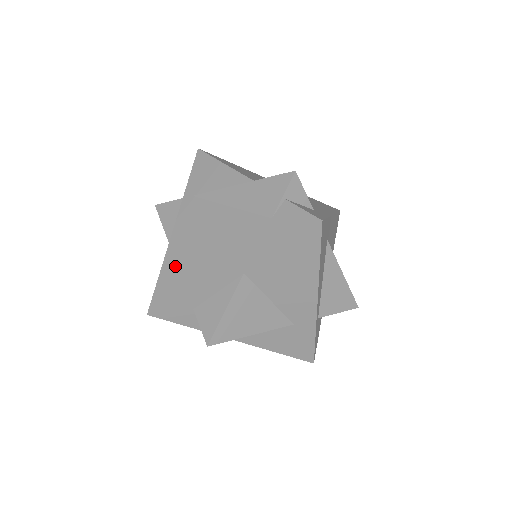
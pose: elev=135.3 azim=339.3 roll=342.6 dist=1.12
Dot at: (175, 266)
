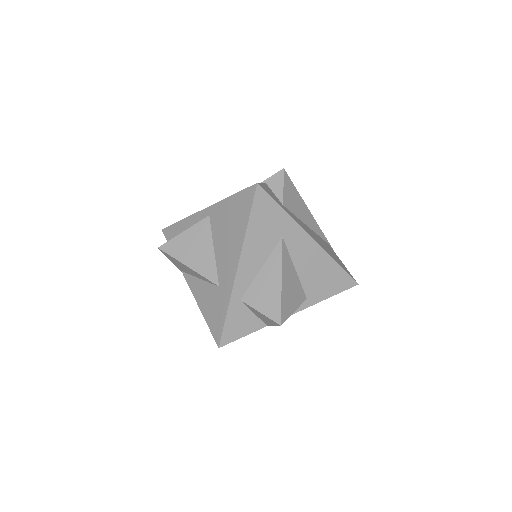
Dot at: occluded
